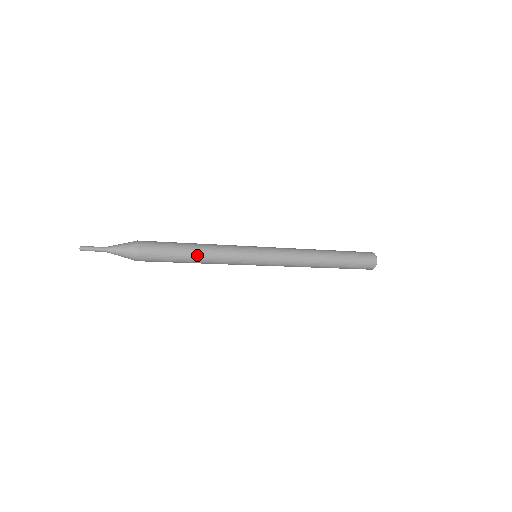
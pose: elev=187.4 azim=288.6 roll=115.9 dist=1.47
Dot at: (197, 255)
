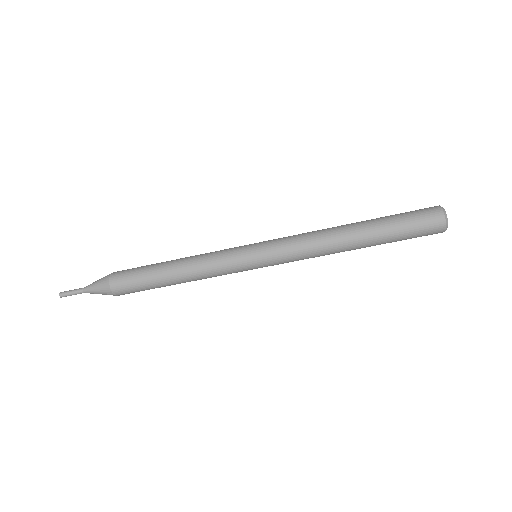
Dot at: (175, 272)
